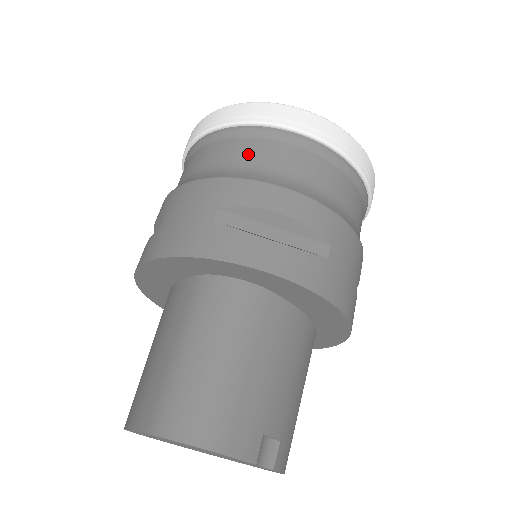
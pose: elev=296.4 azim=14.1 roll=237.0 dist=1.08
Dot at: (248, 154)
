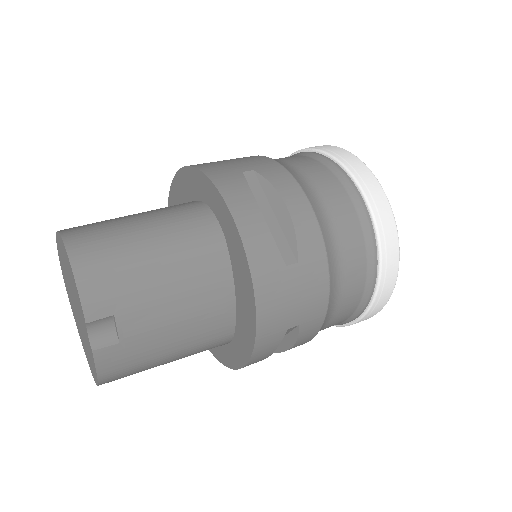
Dot at: (312, 170)
